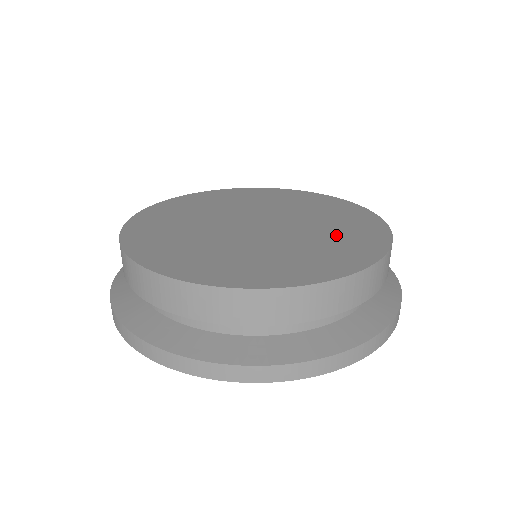
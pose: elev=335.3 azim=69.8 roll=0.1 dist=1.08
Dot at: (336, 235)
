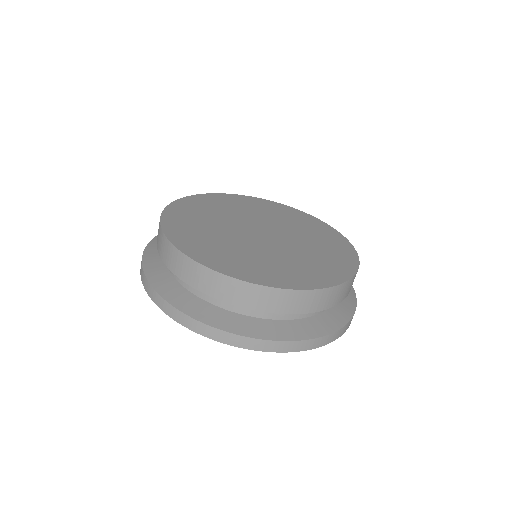
Dot at: (315, 235)
